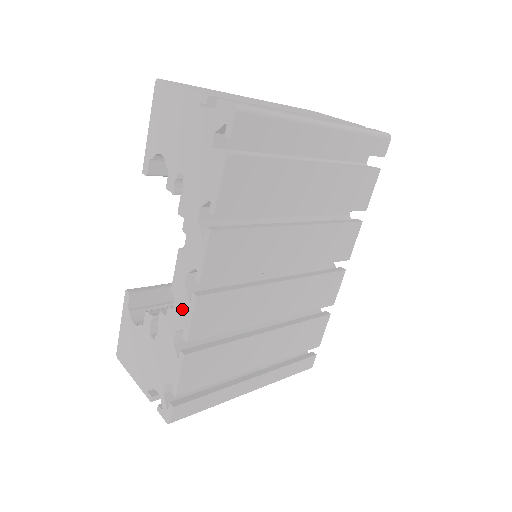
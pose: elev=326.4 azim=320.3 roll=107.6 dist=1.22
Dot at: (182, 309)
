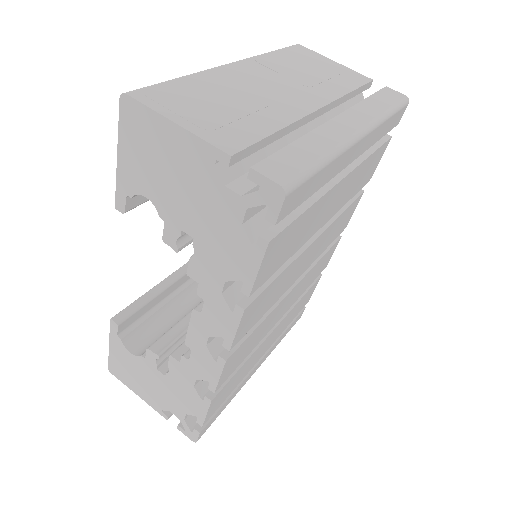
Dot at: (204, 365)
